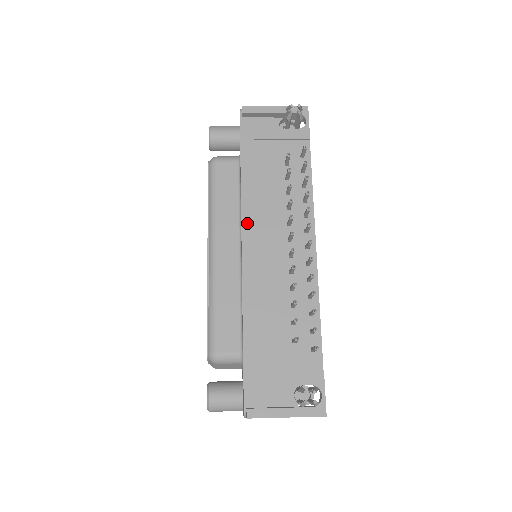
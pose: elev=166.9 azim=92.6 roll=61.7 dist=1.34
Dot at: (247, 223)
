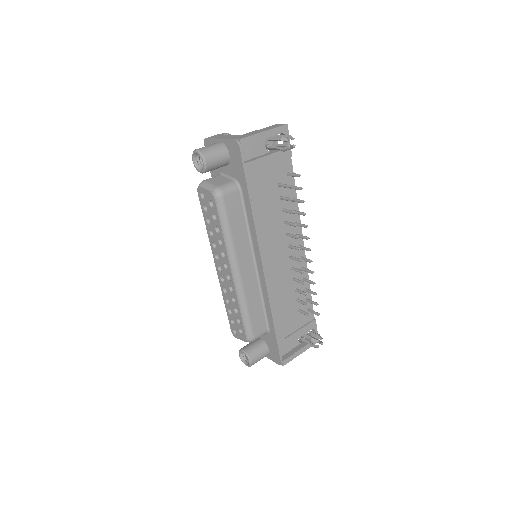
Dot at: (263, 247)
